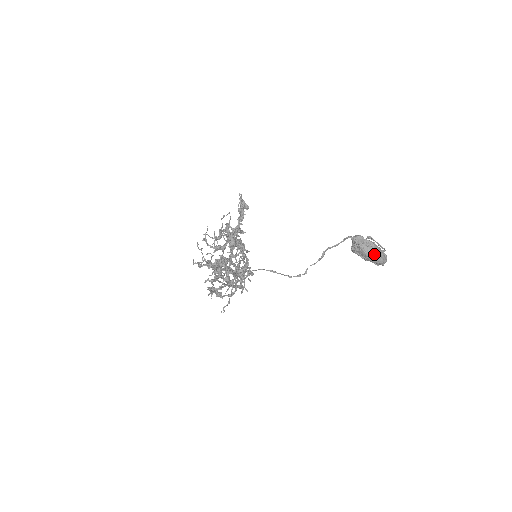
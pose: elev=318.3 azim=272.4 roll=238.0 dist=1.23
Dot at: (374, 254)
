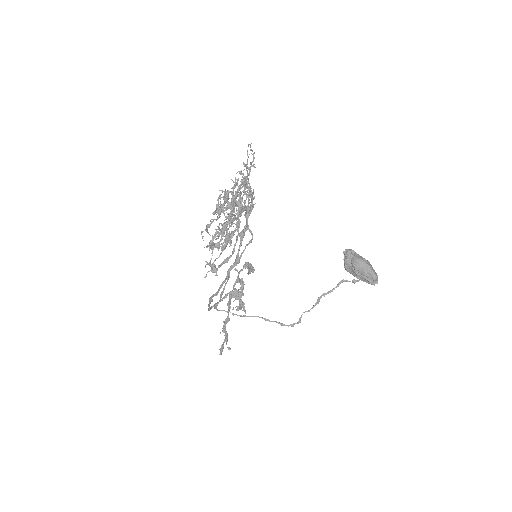
Dot at: (365, 262)
